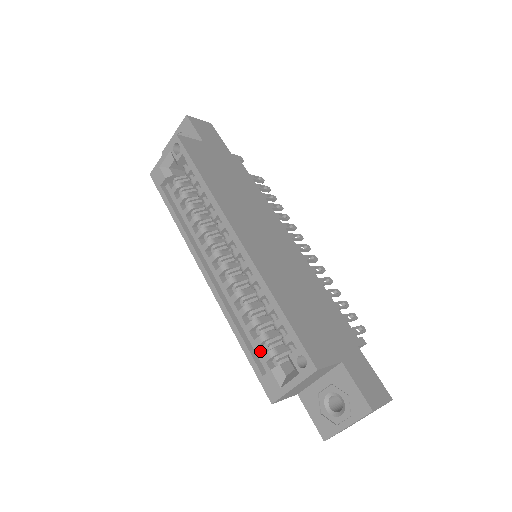
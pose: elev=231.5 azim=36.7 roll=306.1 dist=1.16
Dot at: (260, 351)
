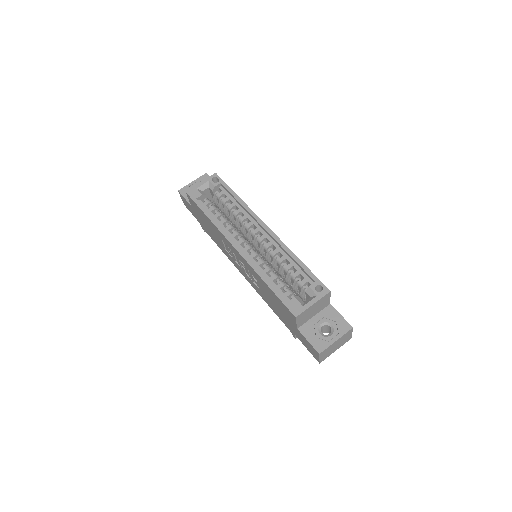
Dot at: occluded
